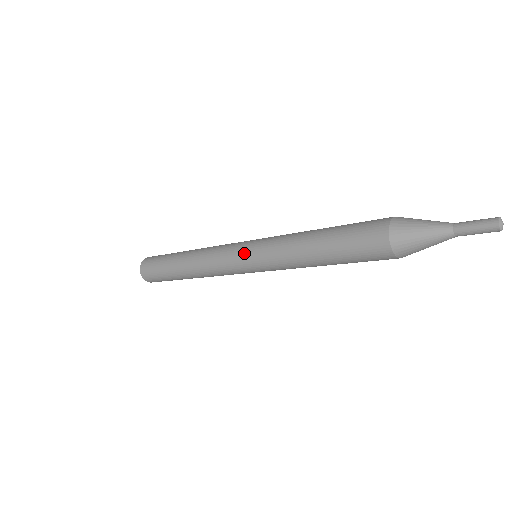
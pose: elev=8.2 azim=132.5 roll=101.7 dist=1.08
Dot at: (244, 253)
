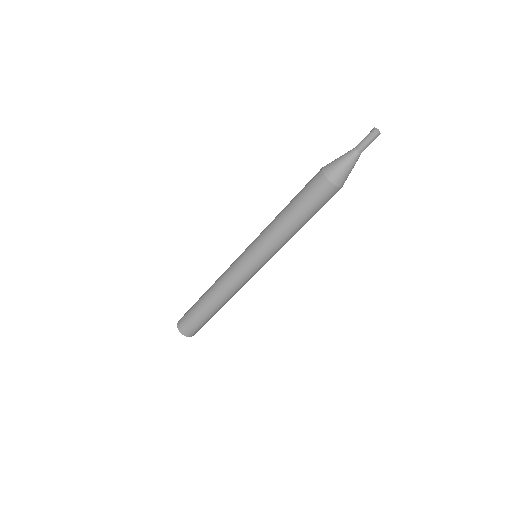
Dot at: occluded
